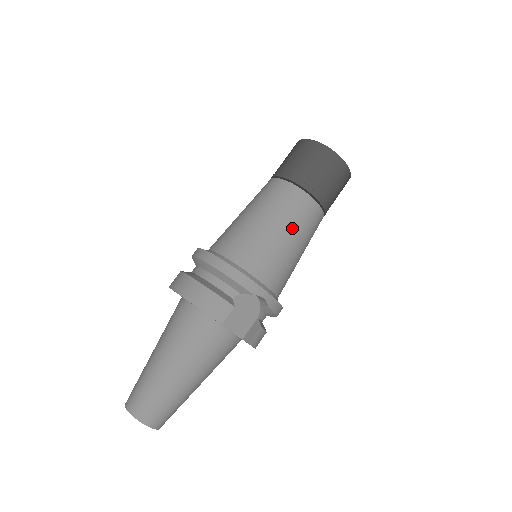
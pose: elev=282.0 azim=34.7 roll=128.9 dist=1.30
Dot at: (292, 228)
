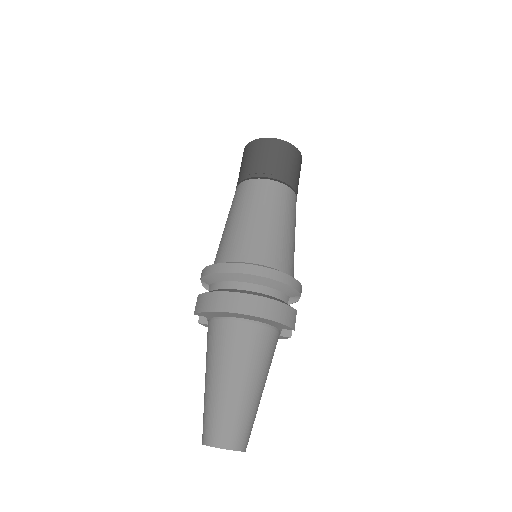
Dot at: occluded
